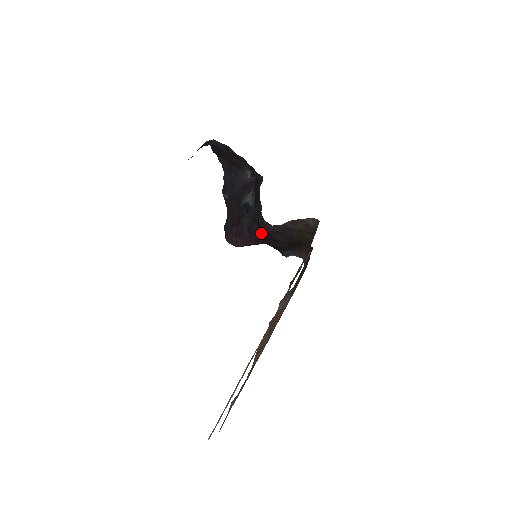
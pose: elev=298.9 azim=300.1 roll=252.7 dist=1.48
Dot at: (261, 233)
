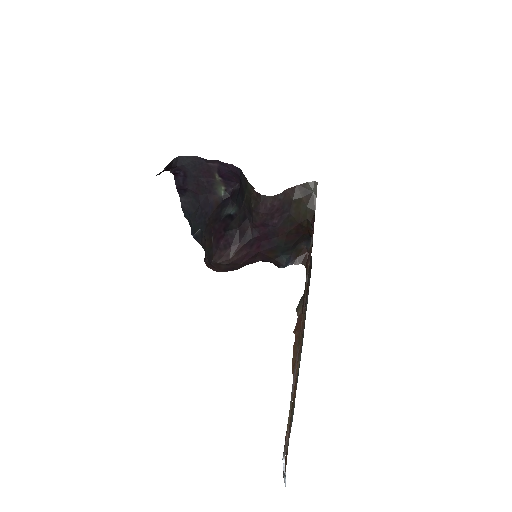
Dot at: (255, 229)
